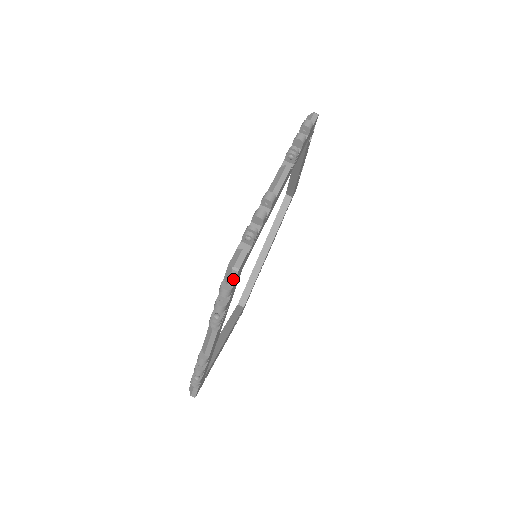
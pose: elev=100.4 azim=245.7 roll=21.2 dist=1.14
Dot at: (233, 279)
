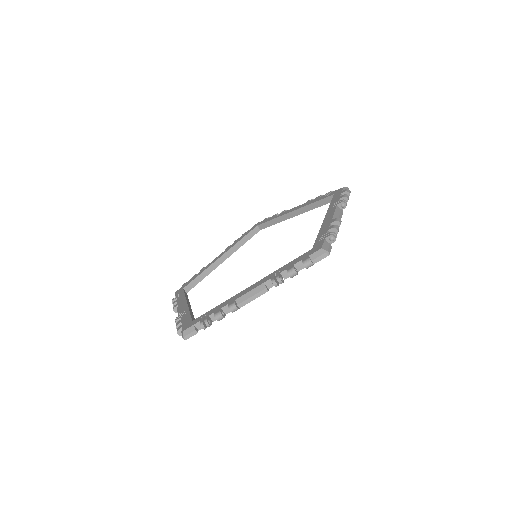
Dot at: occluded
